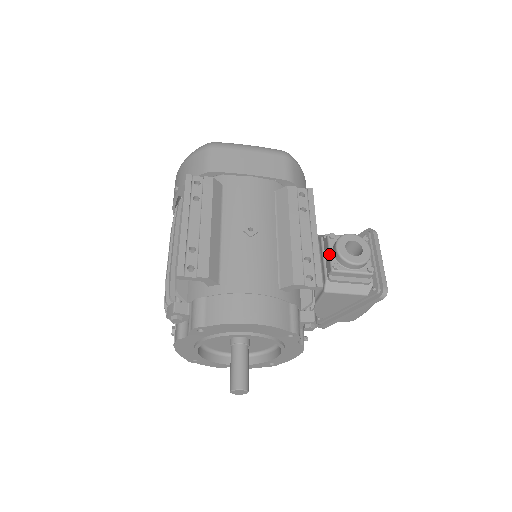
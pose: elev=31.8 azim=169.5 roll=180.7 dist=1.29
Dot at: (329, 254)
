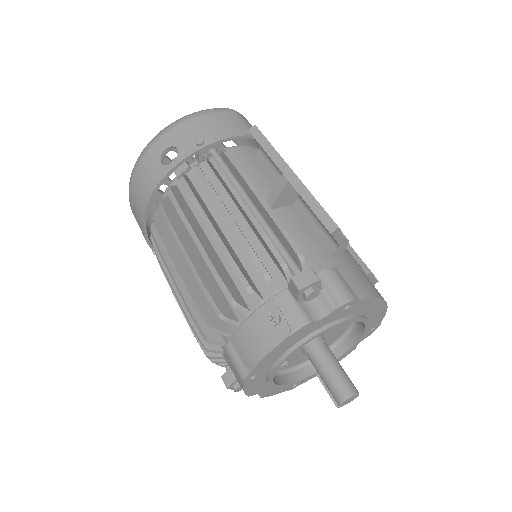
Dot at: occluded
